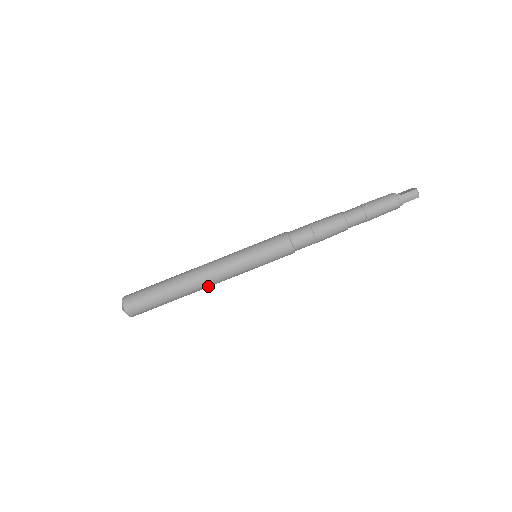
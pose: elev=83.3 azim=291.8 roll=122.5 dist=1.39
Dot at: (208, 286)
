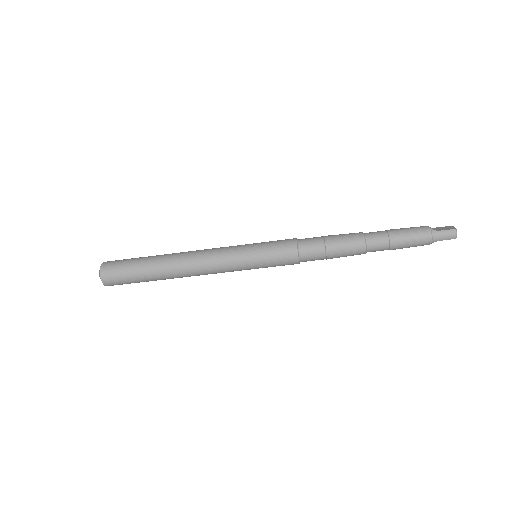
Dot at: (196, 275)
